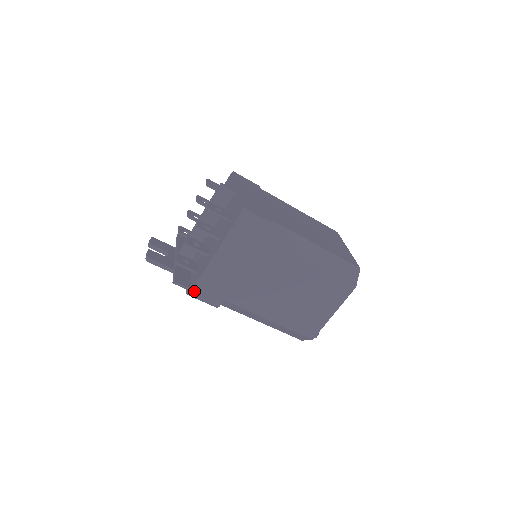
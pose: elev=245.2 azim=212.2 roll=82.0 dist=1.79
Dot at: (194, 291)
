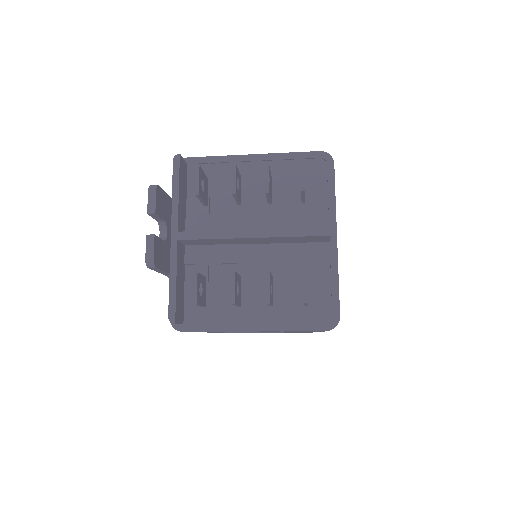
Dot at: occluded
